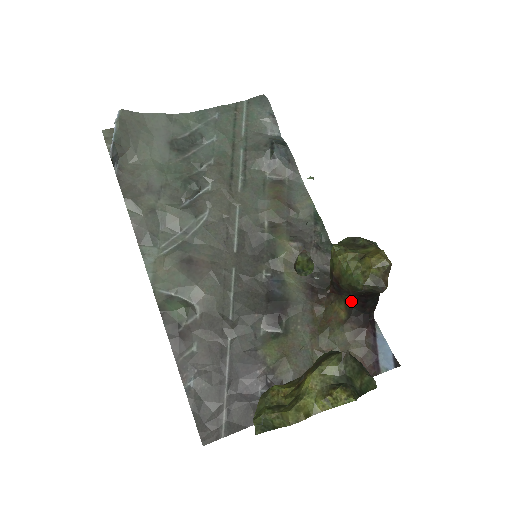
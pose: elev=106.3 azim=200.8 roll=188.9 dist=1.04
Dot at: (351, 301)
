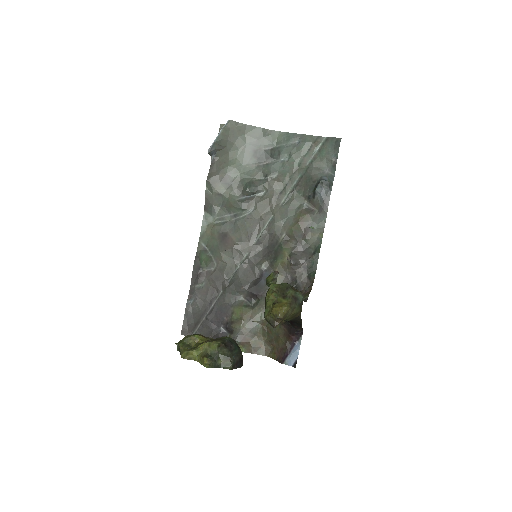
Dot at: occluded
